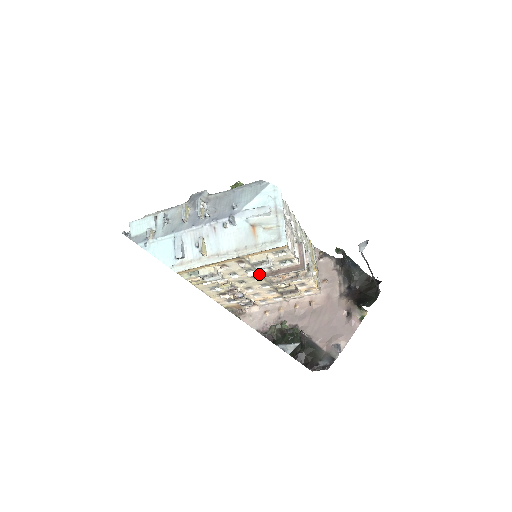
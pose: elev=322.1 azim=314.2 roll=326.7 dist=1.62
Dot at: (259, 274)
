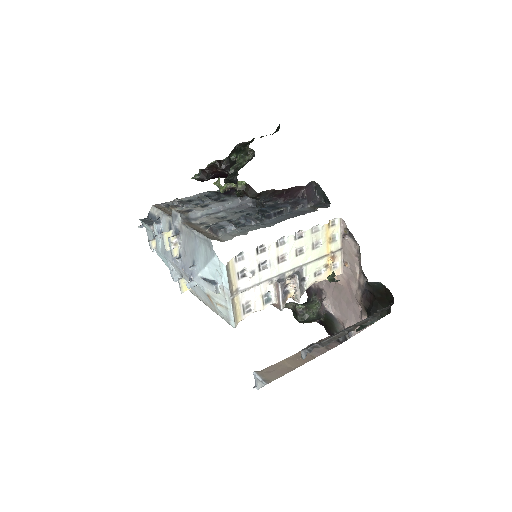
Dot at: occluded
